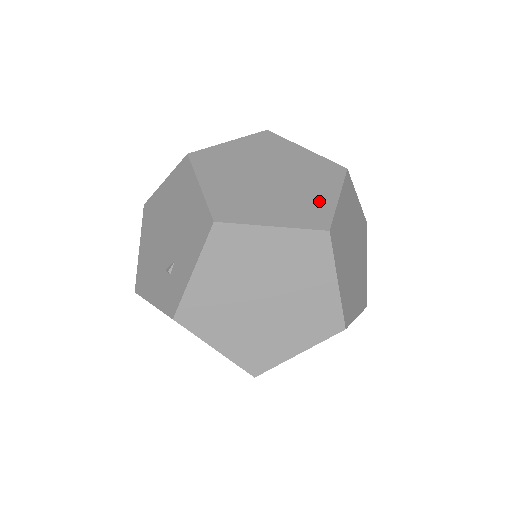
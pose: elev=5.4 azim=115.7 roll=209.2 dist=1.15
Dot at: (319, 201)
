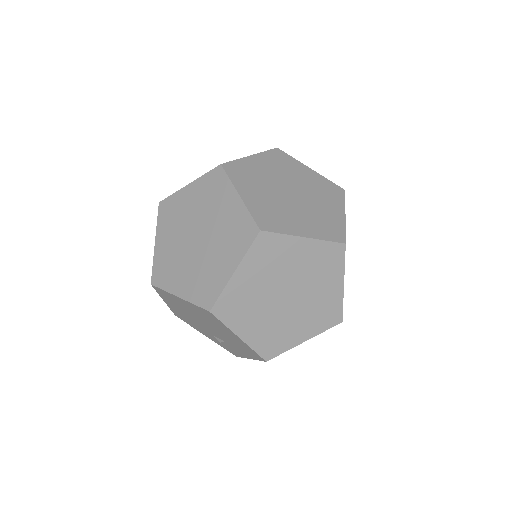
Dot at: (330, 299)
